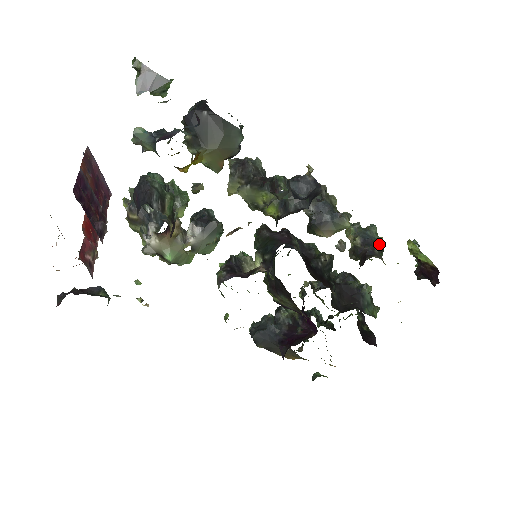
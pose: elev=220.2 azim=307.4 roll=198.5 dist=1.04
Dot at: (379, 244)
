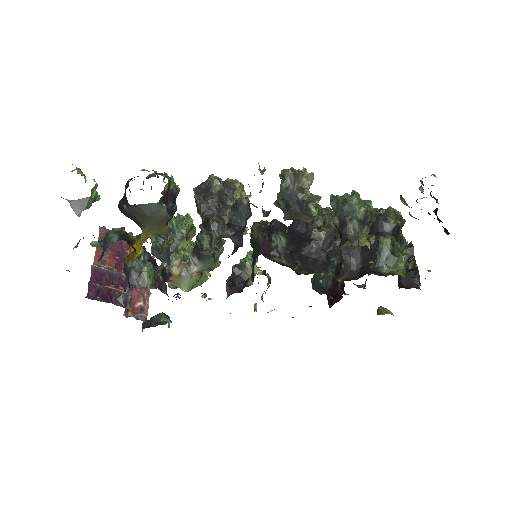
Dot at: (358, 219)
